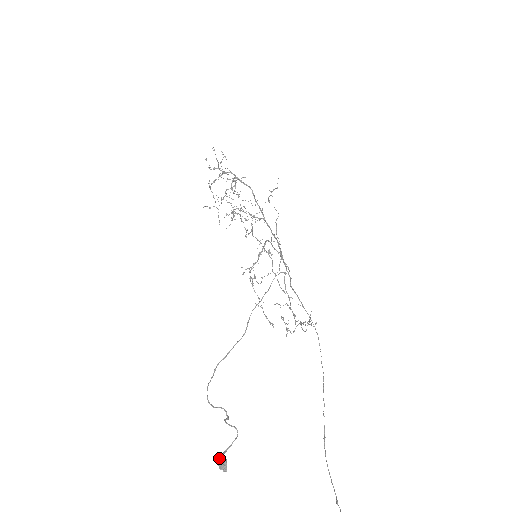
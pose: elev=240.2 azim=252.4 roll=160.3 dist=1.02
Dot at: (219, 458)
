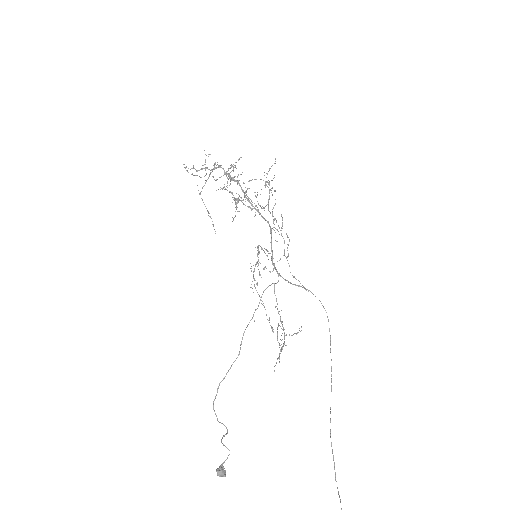
Dot at: (216, 471)
